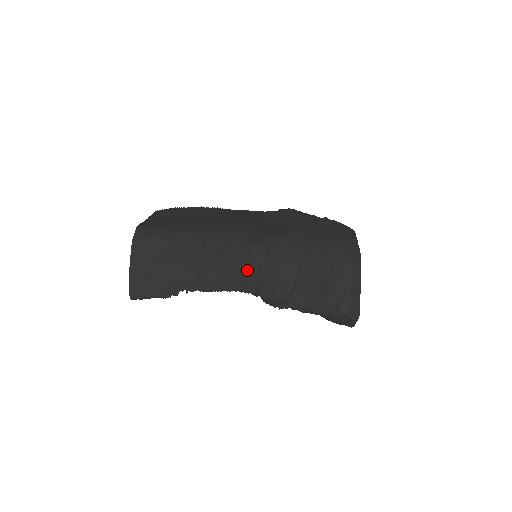
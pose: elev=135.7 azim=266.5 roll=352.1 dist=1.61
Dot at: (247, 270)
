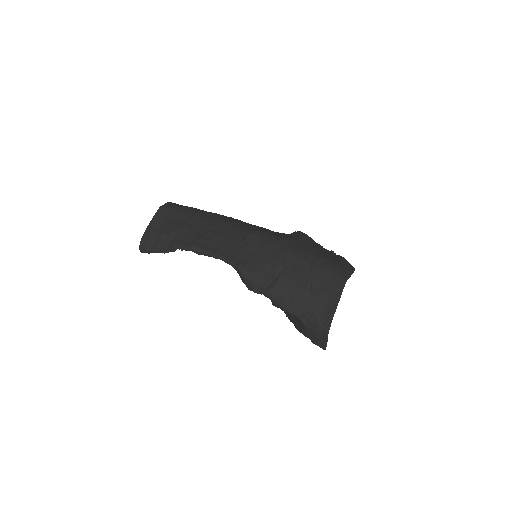
Dot at: (237, 248)
